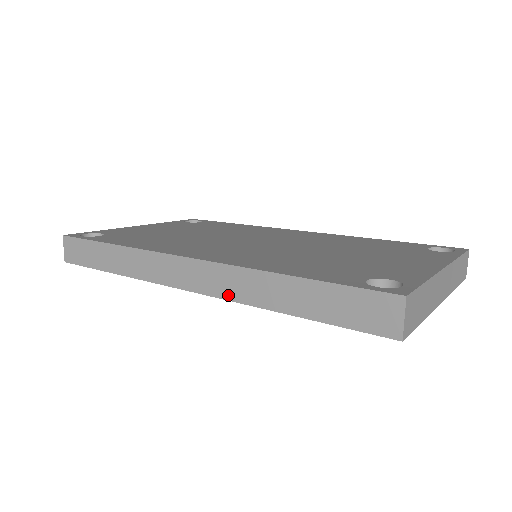
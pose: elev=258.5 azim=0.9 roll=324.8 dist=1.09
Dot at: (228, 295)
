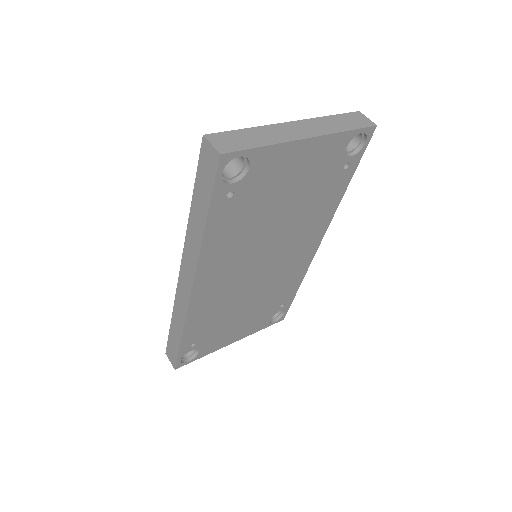
Dot at: (195, 261)
